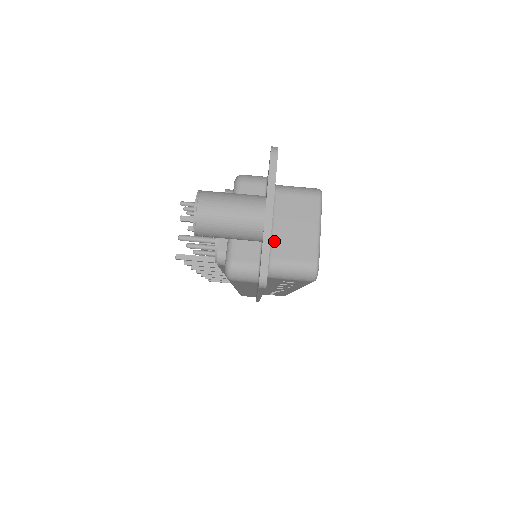
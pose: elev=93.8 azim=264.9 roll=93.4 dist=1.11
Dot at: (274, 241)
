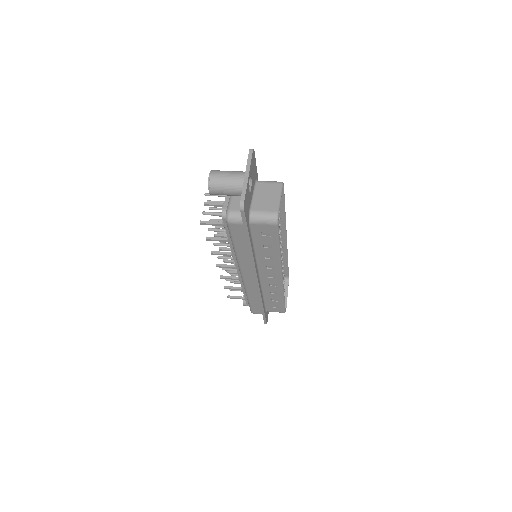
Dot at: (254, 203)
